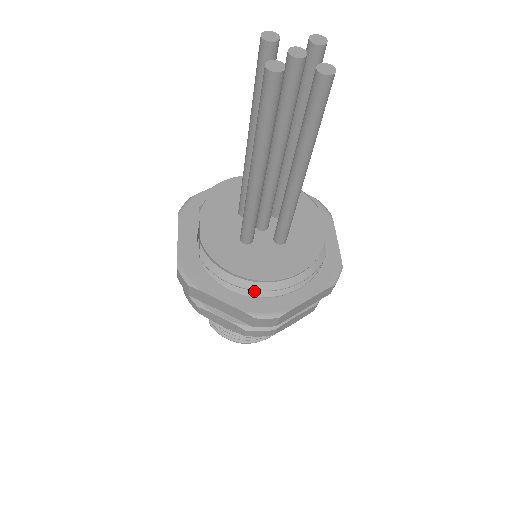
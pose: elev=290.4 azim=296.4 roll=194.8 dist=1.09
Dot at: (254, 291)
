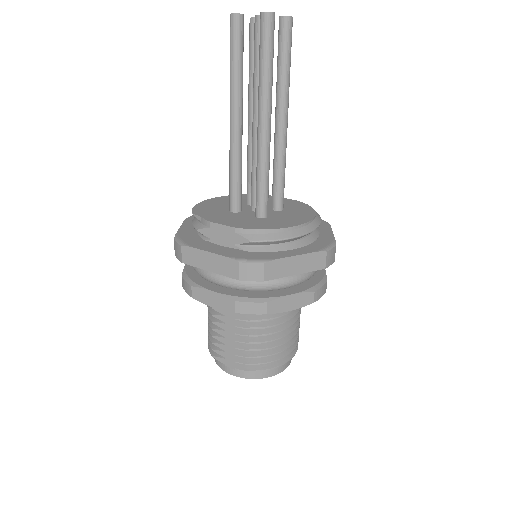
Dot at: (304, 240)
